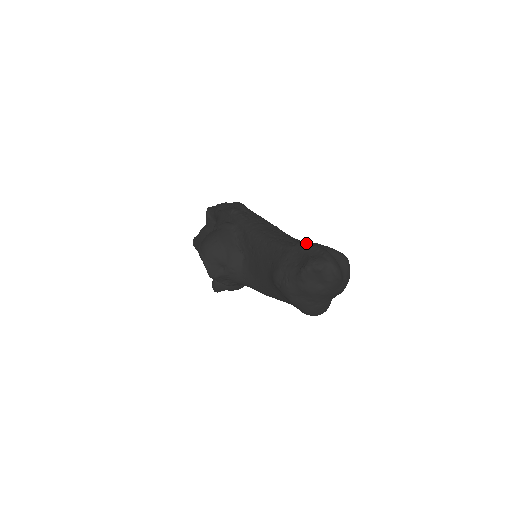
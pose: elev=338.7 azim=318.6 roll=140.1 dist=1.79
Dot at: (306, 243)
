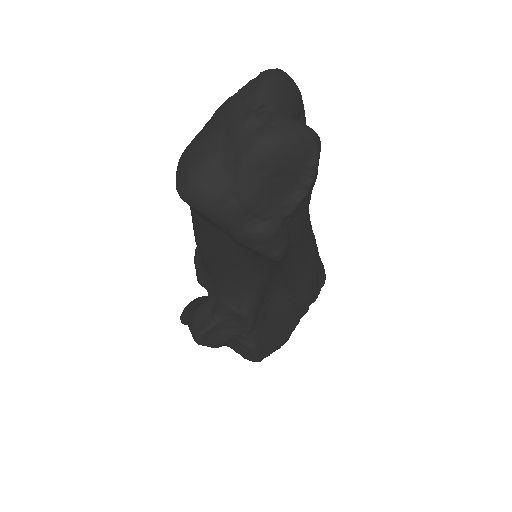
Dot at: occluded
